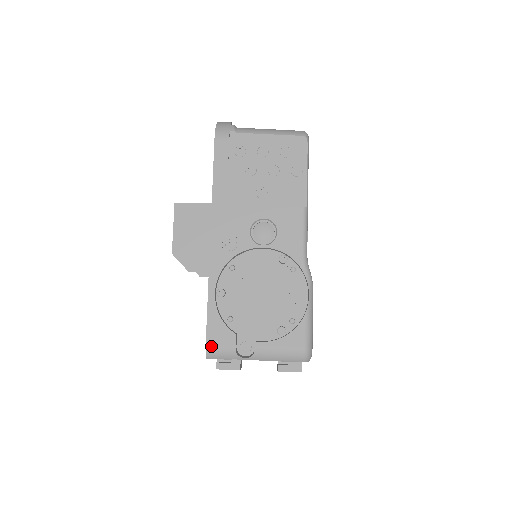
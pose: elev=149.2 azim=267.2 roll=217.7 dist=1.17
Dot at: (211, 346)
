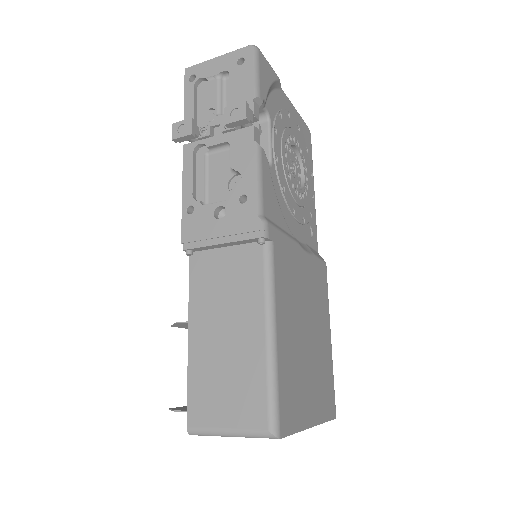
Dot at: occluded
